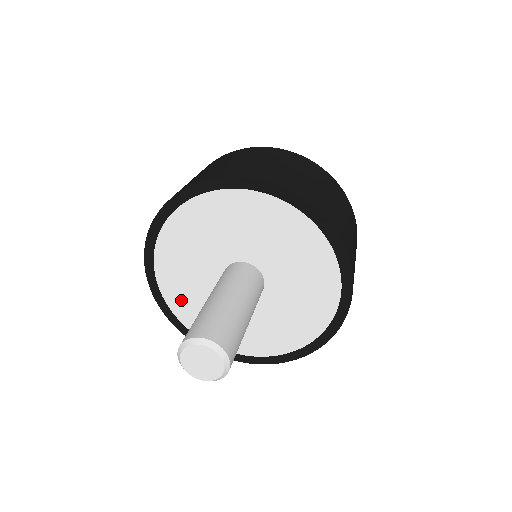
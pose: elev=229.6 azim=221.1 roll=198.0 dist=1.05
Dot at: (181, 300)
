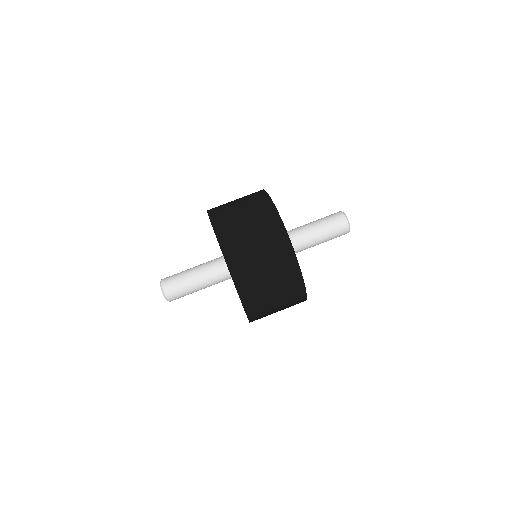
Dot at: occluded
